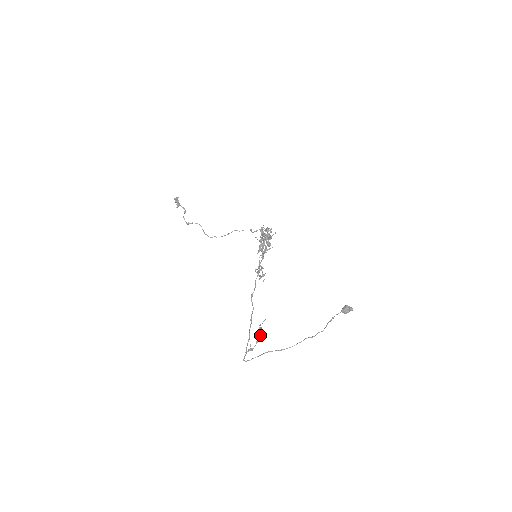
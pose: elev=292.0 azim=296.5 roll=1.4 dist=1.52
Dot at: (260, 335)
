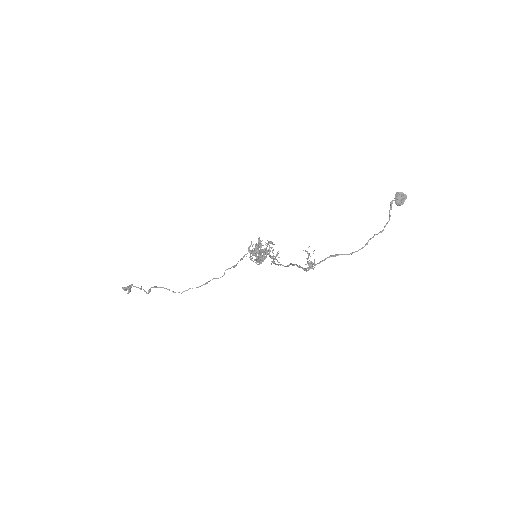
Dot at: (313, 251)
